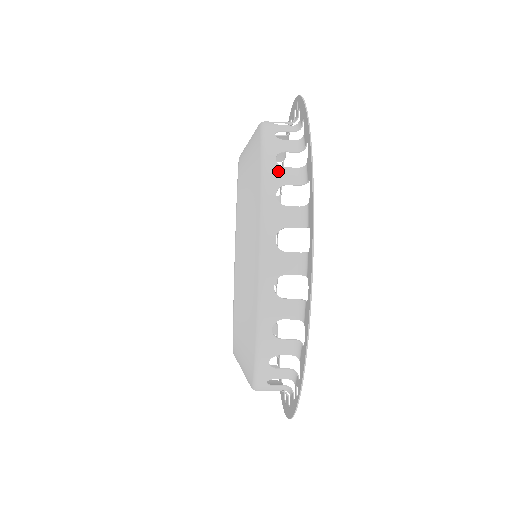
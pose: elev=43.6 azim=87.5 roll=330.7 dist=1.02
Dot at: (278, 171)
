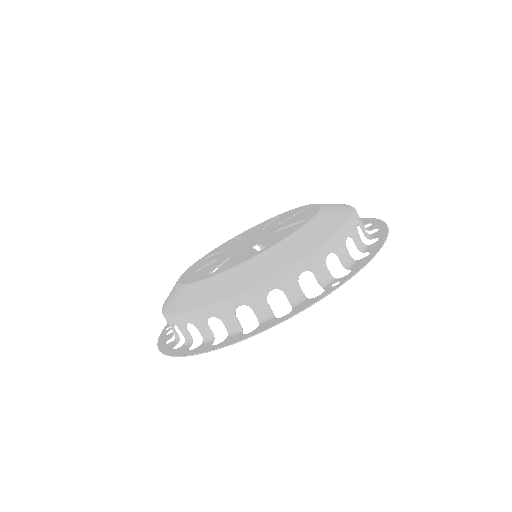
Dot at: occluded
